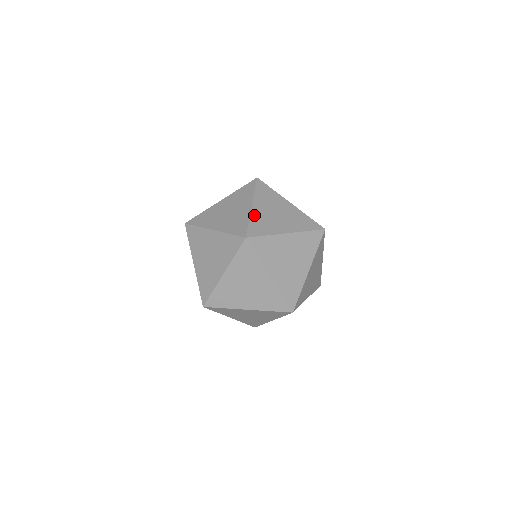
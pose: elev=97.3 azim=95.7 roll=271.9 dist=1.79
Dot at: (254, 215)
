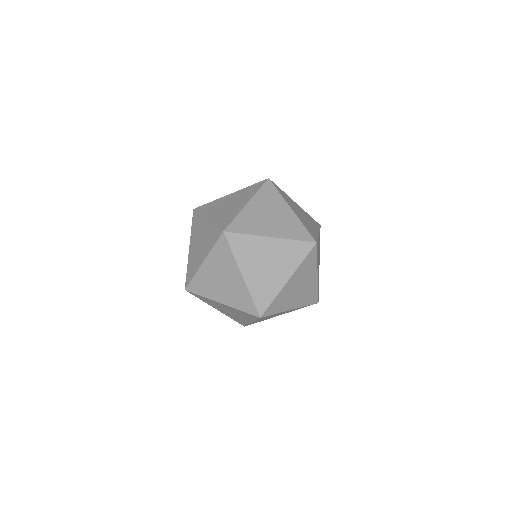
Dot at: (244, 212)
